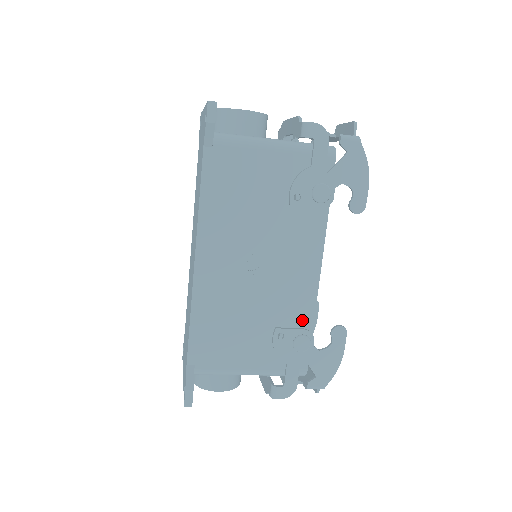
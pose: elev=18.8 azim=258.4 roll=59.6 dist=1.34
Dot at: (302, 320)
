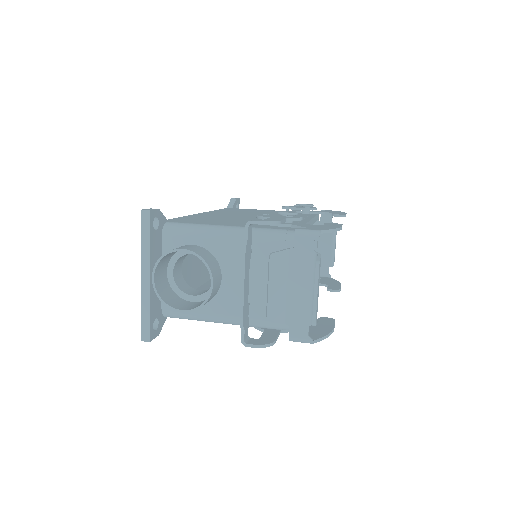
Dot at: occluded
